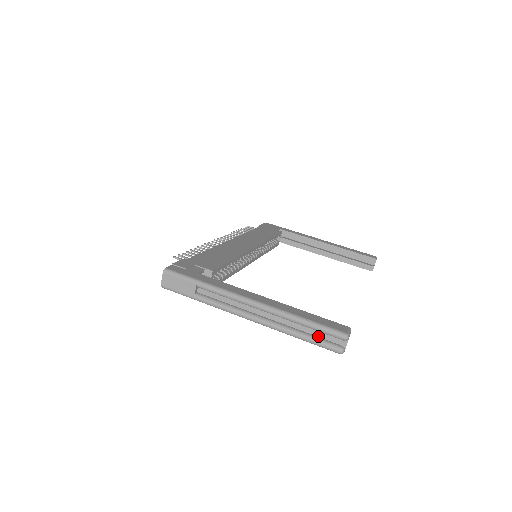
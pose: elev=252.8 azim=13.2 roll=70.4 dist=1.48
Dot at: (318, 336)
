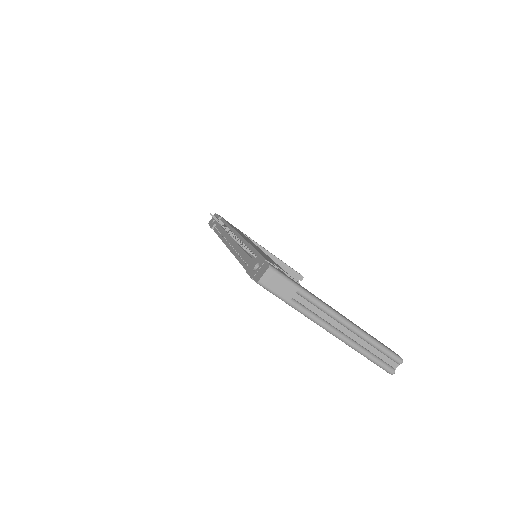
Dot at: (379, 357)
